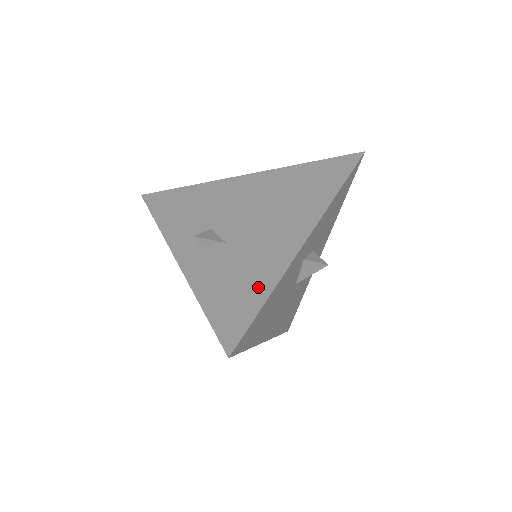
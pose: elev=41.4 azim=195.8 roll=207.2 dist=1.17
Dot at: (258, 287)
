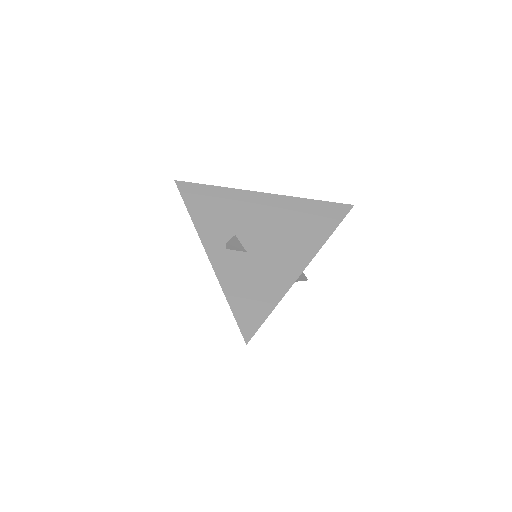
Dot at: (269, 296)
